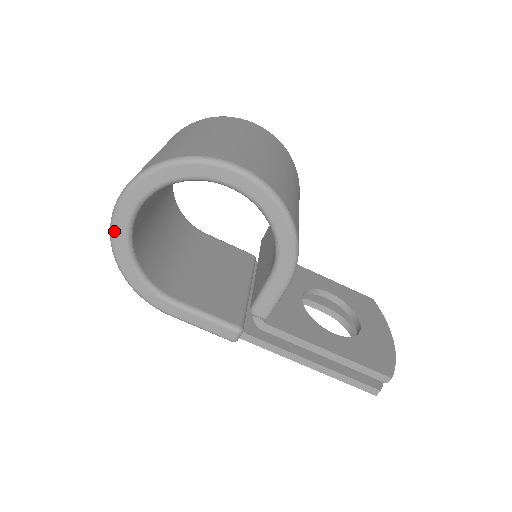
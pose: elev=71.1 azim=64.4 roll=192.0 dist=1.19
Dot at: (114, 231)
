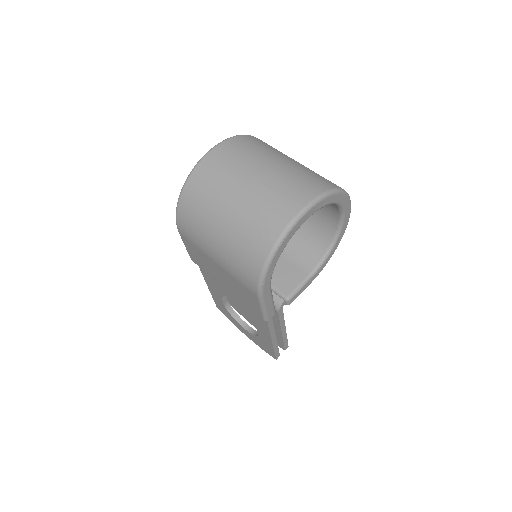
Dot at: (297, 224)
